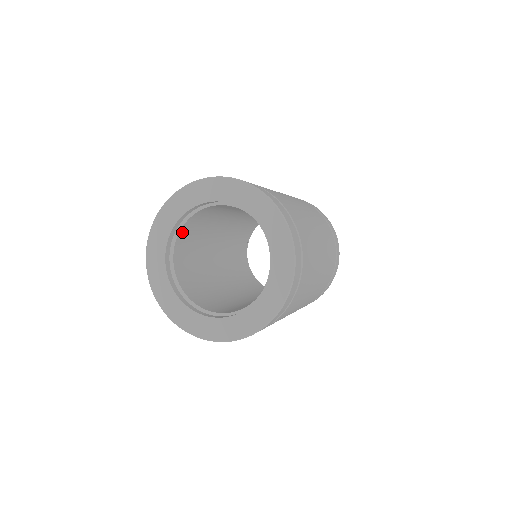
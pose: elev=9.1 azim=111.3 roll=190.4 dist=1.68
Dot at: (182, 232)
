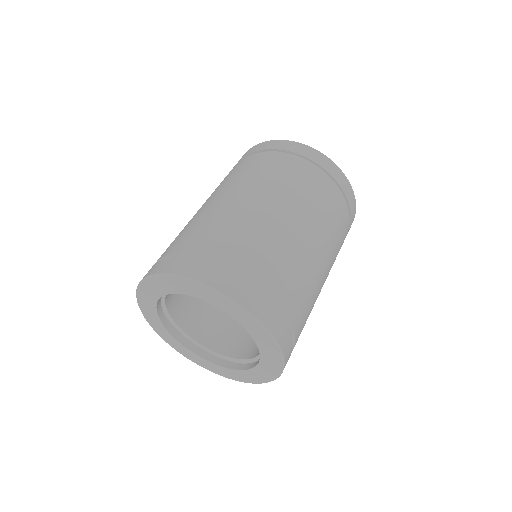
Dot at: (168, 296)
